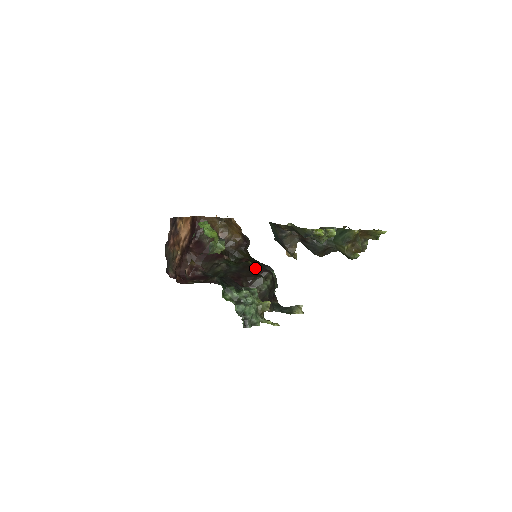
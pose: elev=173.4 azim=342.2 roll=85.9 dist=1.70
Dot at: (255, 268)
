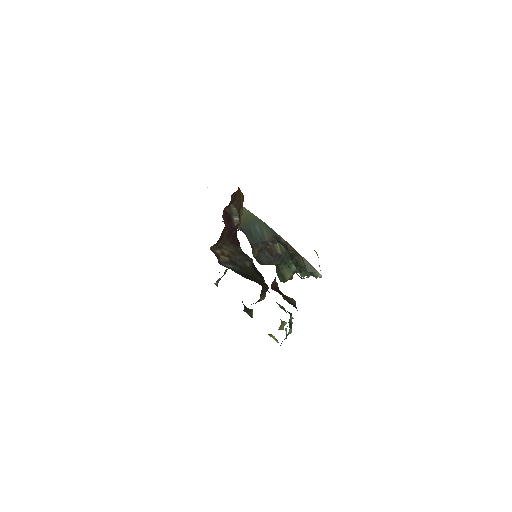
Dot at: occluded
